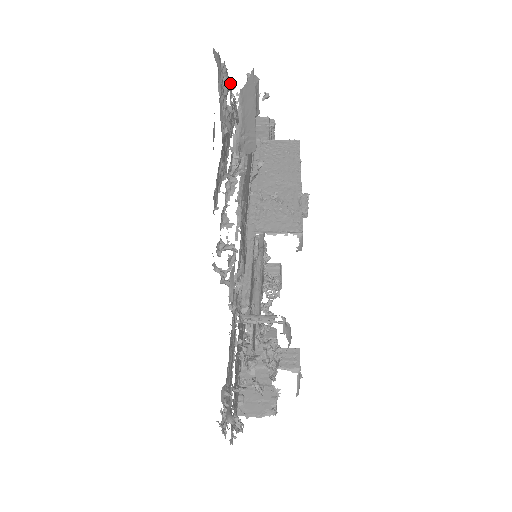
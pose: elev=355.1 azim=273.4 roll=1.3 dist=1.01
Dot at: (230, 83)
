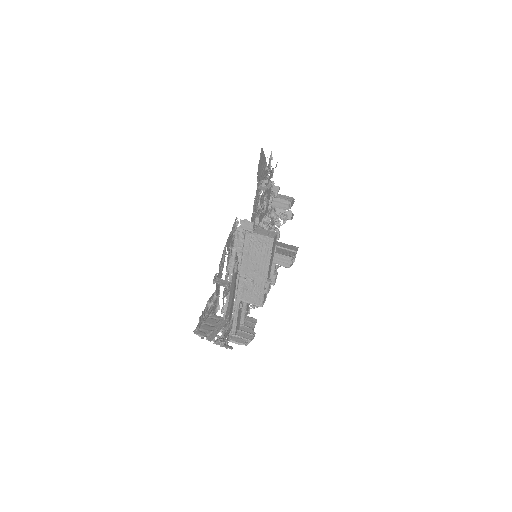
Dot at: occluded
